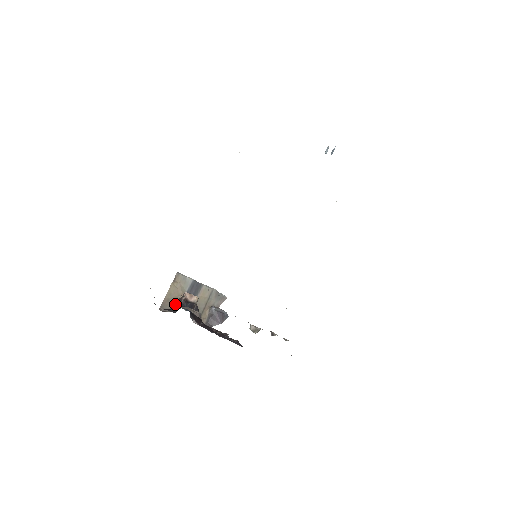
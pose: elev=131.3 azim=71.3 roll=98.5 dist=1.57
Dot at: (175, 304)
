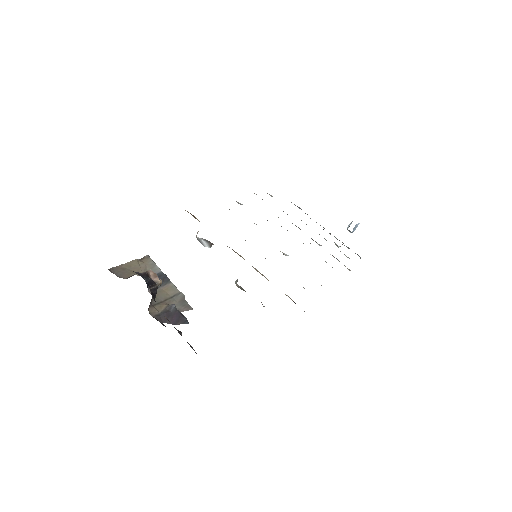
Dot at: (130, 276)
